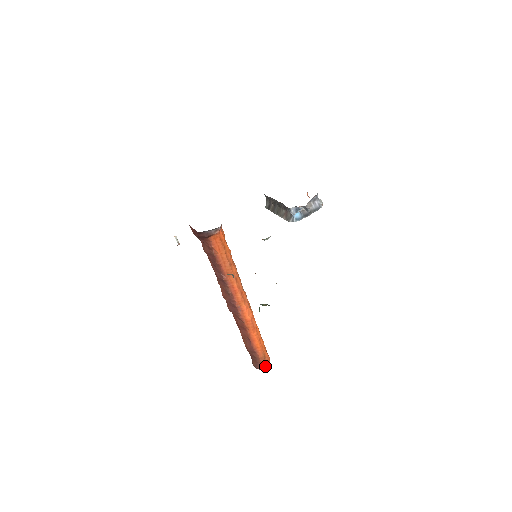
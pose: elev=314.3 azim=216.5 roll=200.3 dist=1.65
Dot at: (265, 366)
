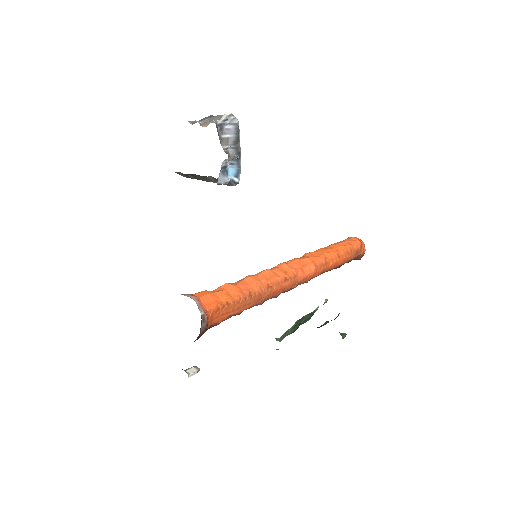
Dot at: (364, 251)
